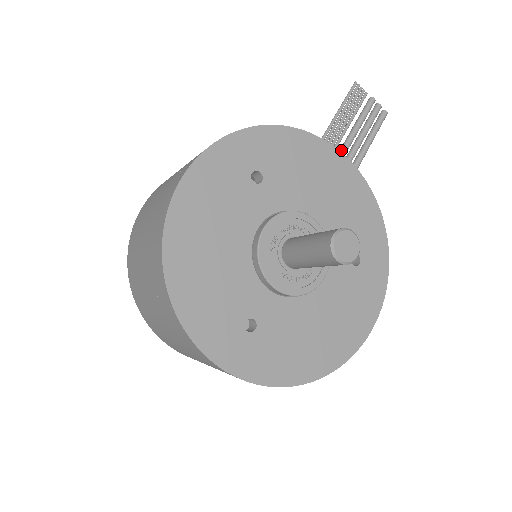
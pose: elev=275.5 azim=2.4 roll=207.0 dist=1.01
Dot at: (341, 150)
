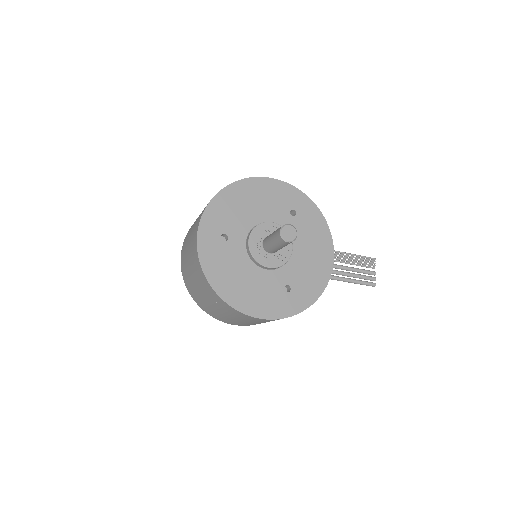
Dot at: occluded
